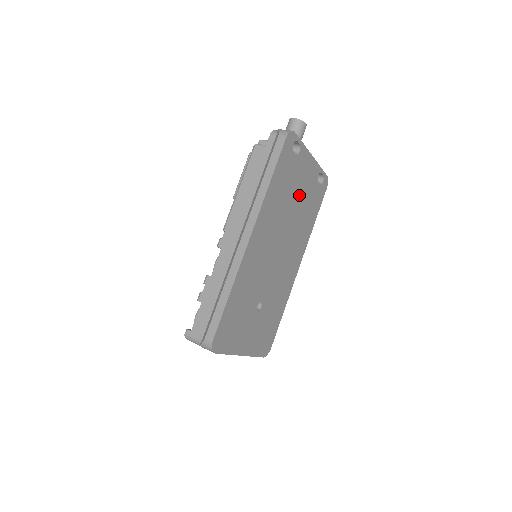
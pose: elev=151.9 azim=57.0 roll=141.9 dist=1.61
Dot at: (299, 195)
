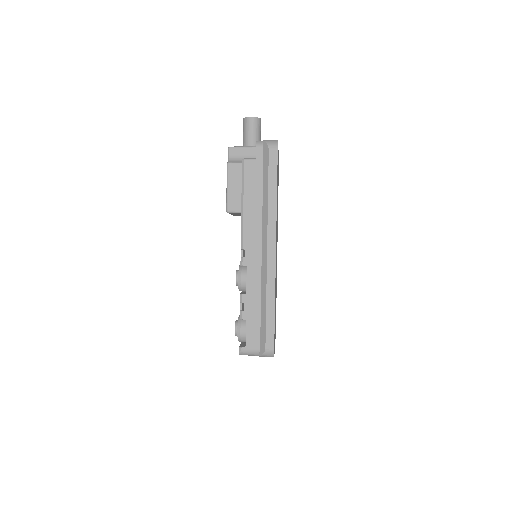
Dot at: occluded
